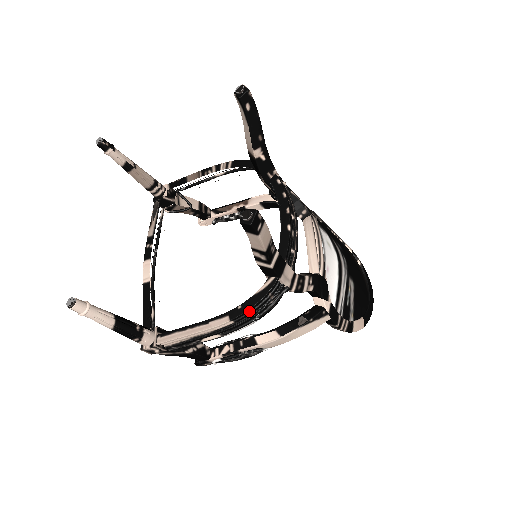
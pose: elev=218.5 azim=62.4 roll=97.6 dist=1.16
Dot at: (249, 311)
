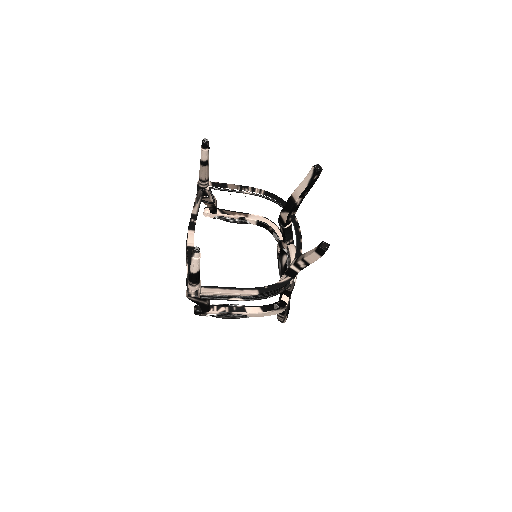
Dot at: (270, 291)
